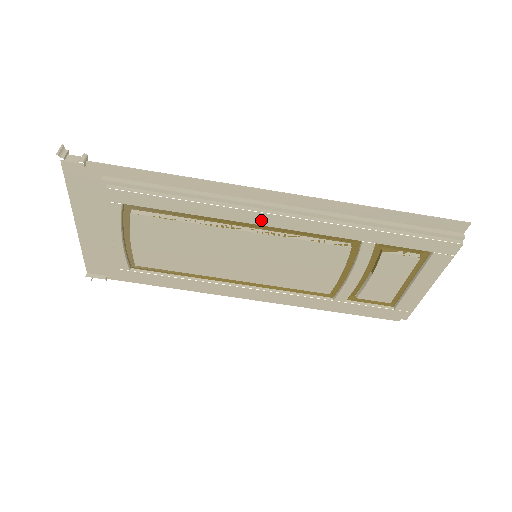
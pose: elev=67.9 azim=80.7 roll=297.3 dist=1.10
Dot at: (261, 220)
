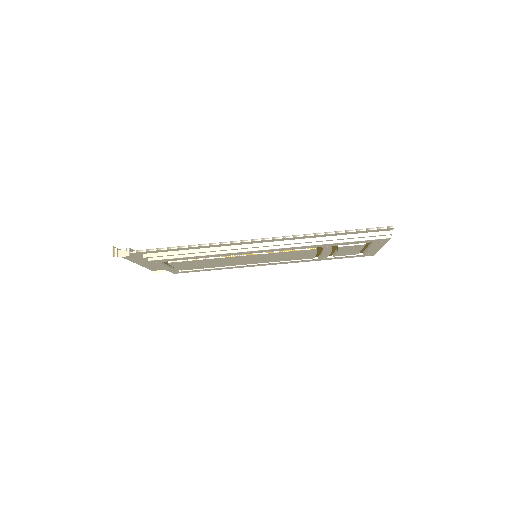
Dot at: (250, 253)
